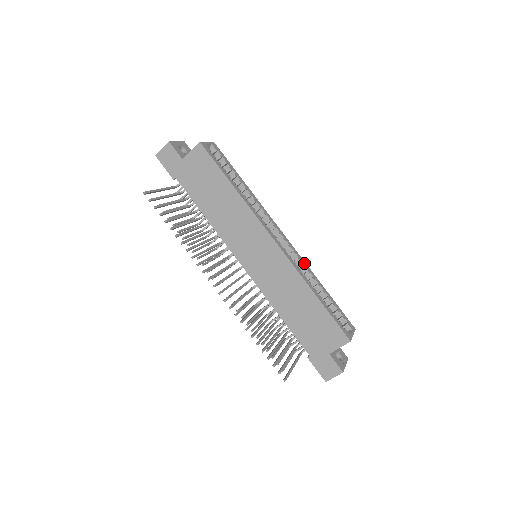
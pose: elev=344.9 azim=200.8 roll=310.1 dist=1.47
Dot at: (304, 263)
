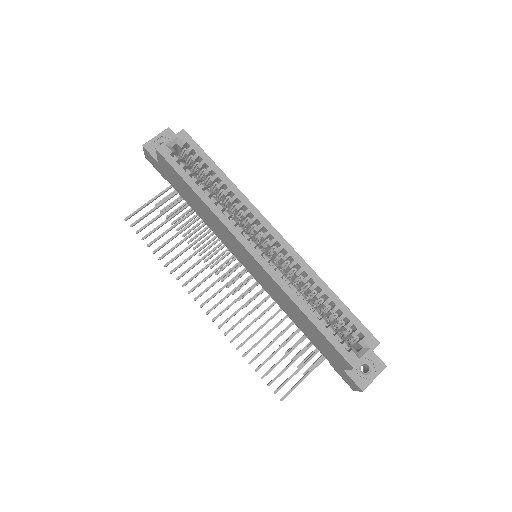
Dot at: (303, 265)
